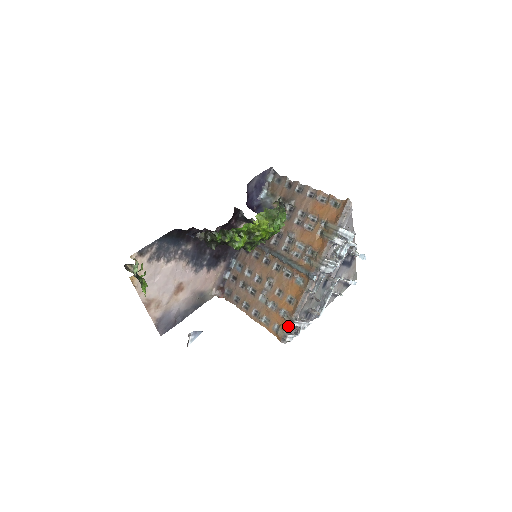
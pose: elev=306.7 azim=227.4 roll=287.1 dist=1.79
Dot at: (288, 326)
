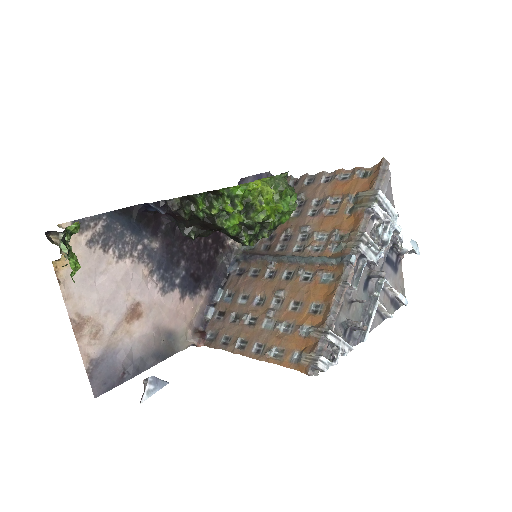
Dot at: (318, 343)
